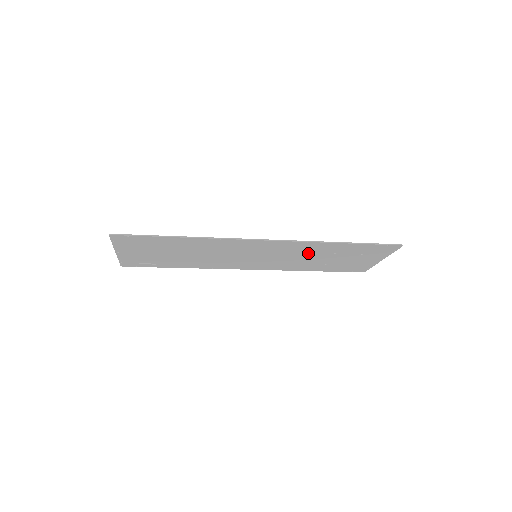
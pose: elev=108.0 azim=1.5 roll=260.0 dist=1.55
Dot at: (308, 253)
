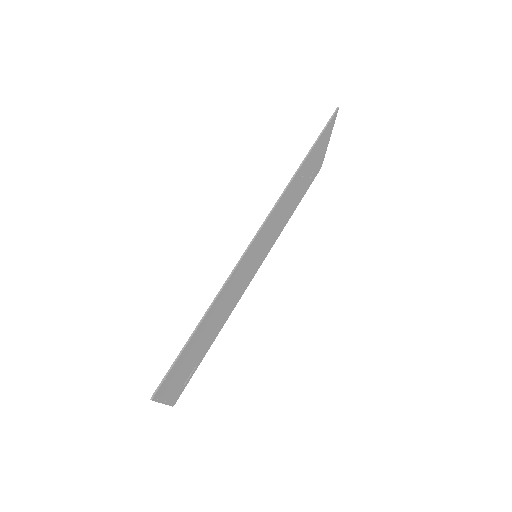
Dot at: (286, 202)
